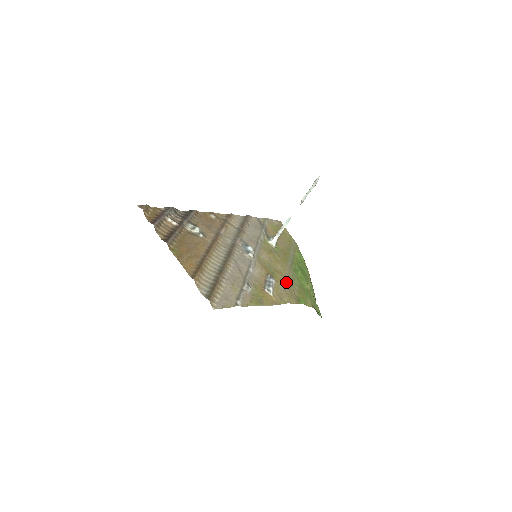
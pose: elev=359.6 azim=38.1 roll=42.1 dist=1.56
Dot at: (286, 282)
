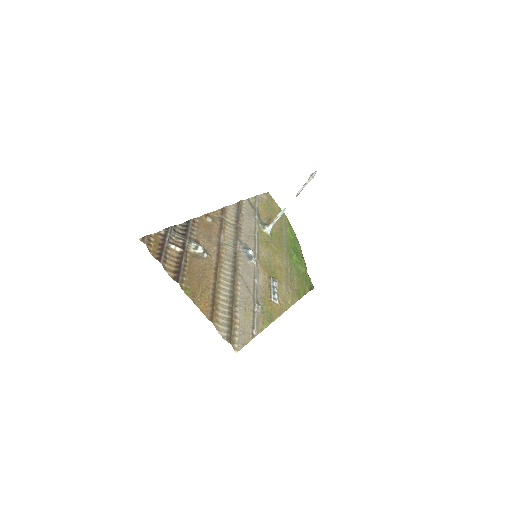
Dot at: (286, 278)
